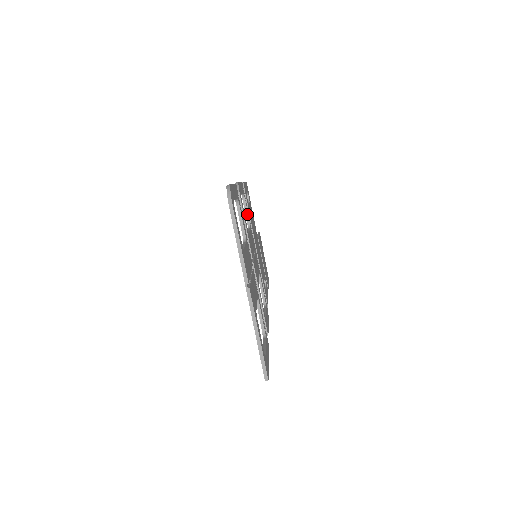
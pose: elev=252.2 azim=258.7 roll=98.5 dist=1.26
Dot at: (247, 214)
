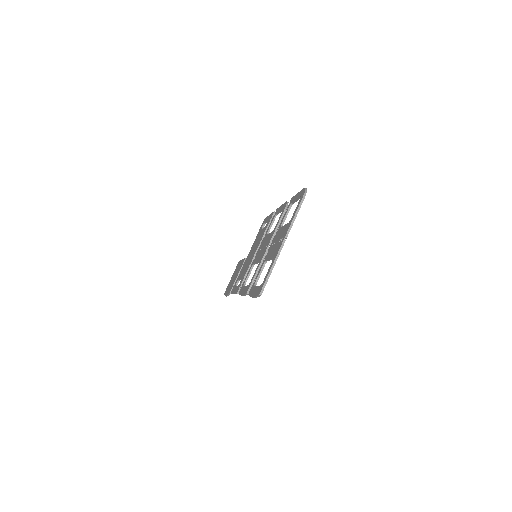
Dot at: occluded
